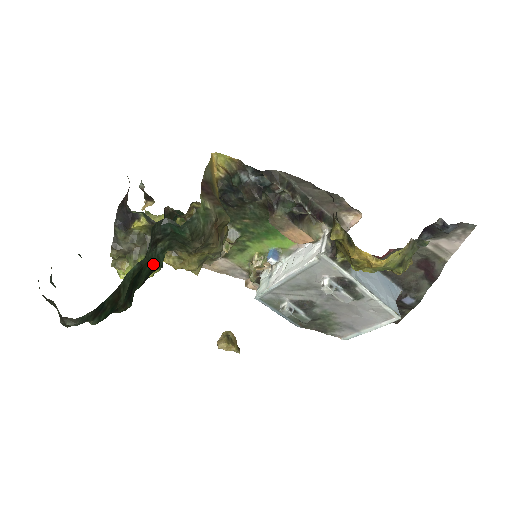
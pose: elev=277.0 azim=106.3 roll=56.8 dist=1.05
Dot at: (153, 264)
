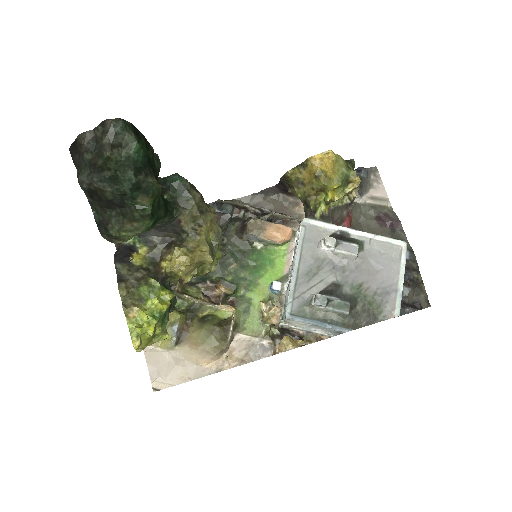
Dot at: (166, 201)
